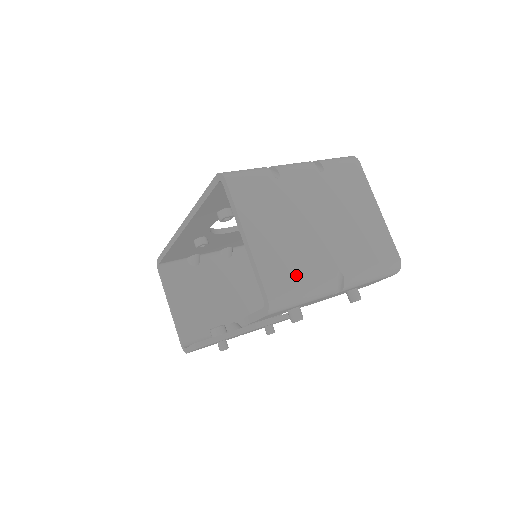
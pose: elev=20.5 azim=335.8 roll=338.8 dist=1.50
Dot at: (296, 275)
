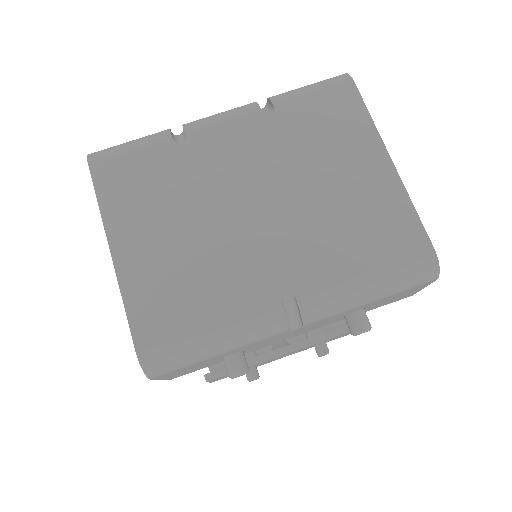
Dot at: (196, 307)
